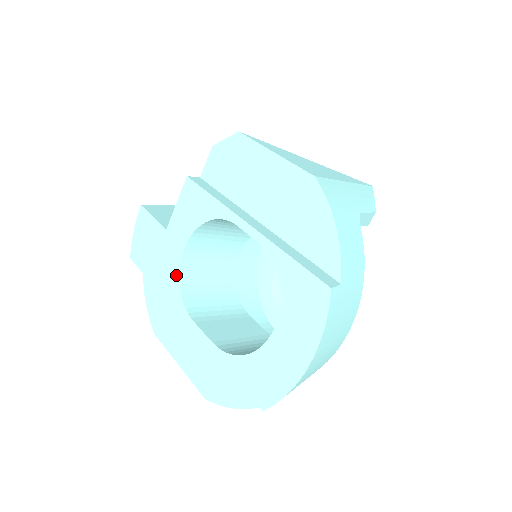
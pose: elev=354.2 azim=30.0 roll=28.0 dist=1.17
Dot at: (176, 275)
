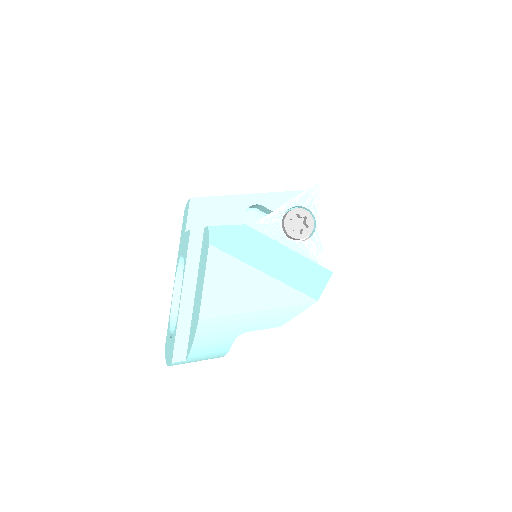
Dot at: (179, 257)
